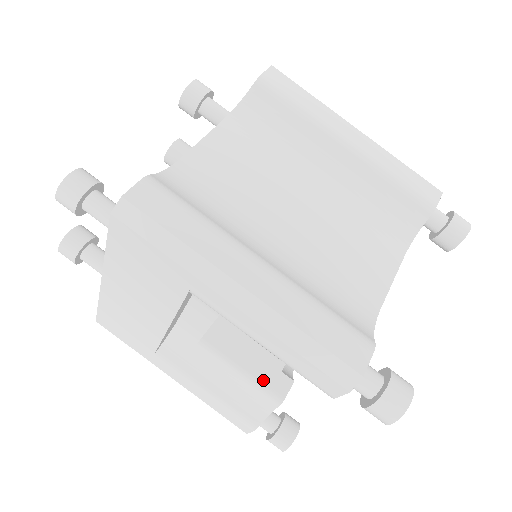
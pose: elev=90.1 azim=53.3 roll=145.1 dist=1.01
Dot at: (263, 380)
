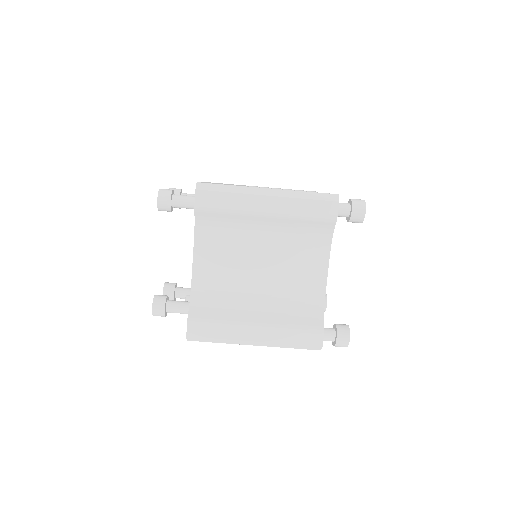
Dot at: occluded
